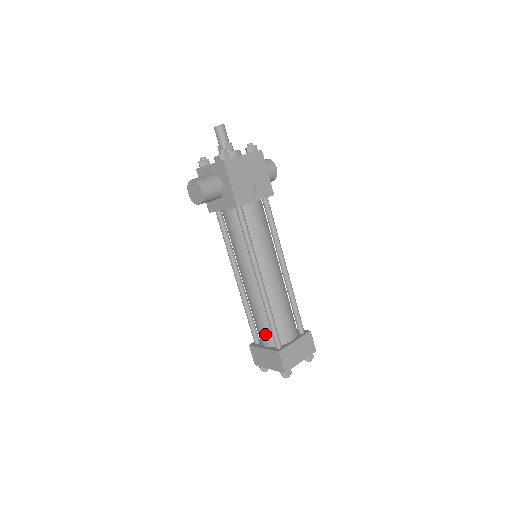
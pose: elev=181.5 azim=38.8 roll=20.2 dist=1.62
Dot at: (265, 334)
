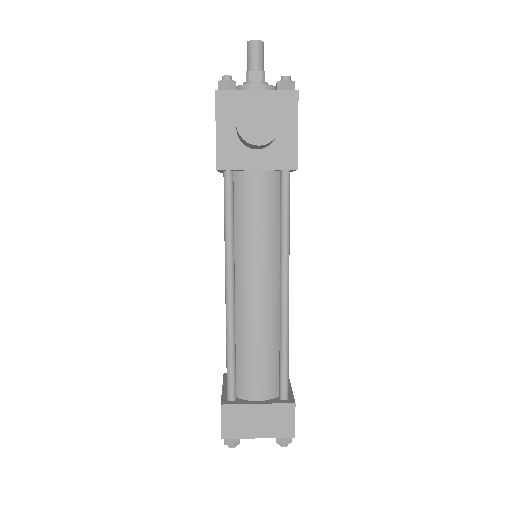
Dot at: (265, 379)
